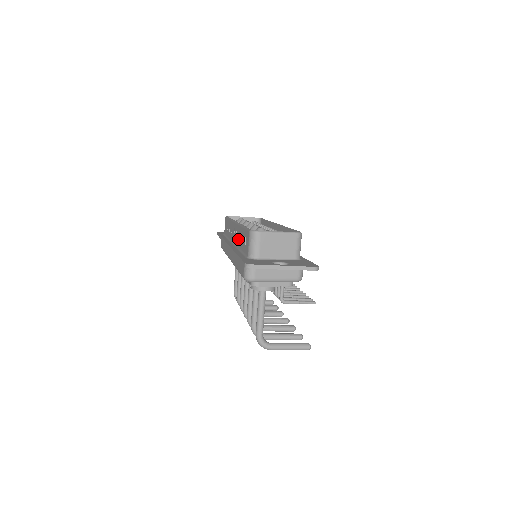
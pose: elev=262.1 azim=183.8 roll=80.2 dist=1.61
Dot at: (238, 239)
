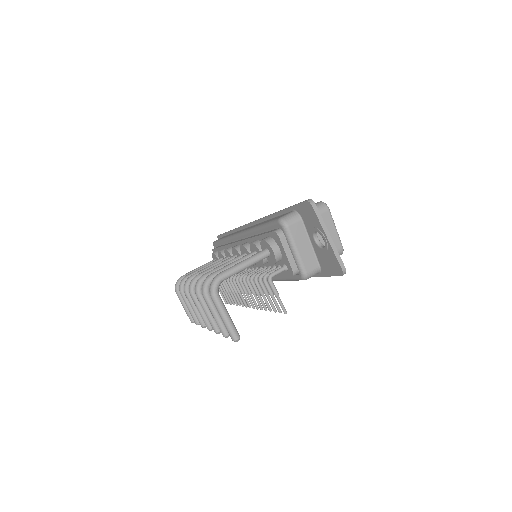
Dot at: occluded
